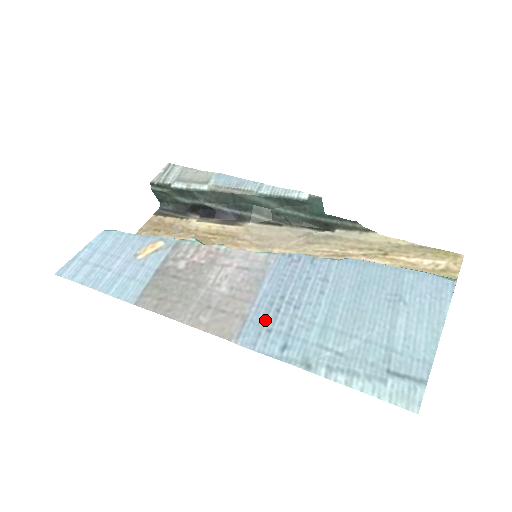
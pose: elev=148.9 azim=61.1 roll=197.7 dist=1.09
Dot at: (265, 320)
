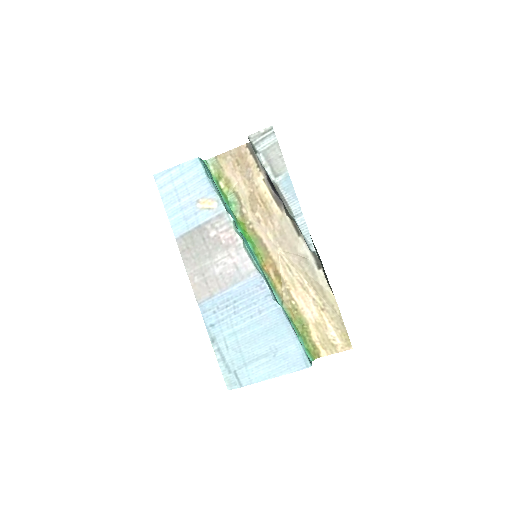
Dot at: (218, 306)
